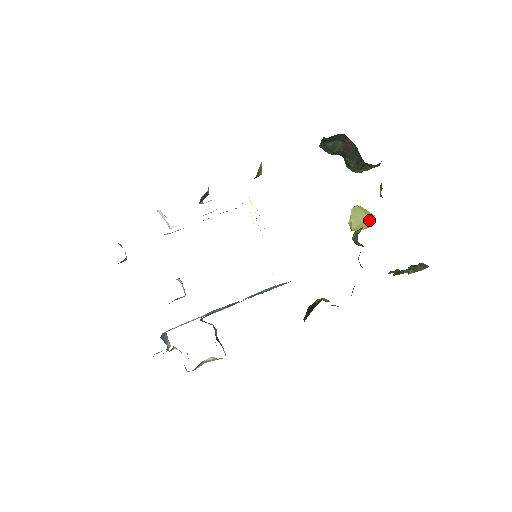
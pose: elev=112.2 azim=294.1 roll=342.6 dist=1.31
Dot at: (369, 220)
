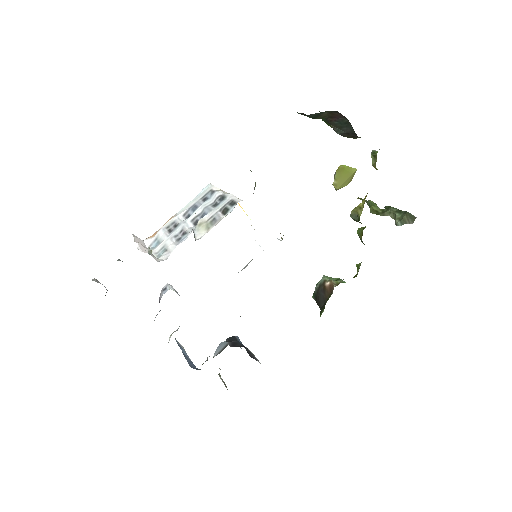
Dot at: (352, 176)
